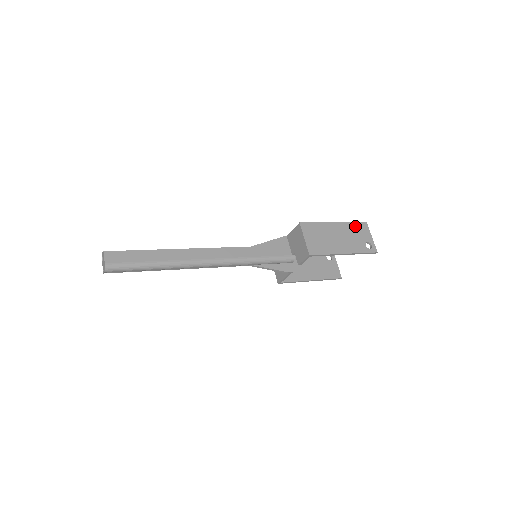
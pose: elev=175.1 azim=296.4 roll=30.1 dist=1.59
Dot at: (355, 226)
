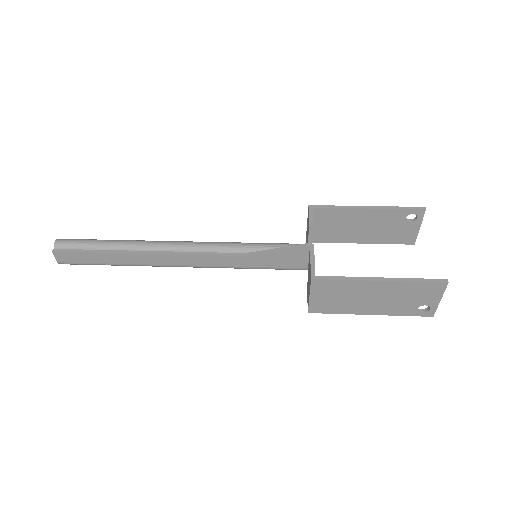
Dot at: (418, 287)
